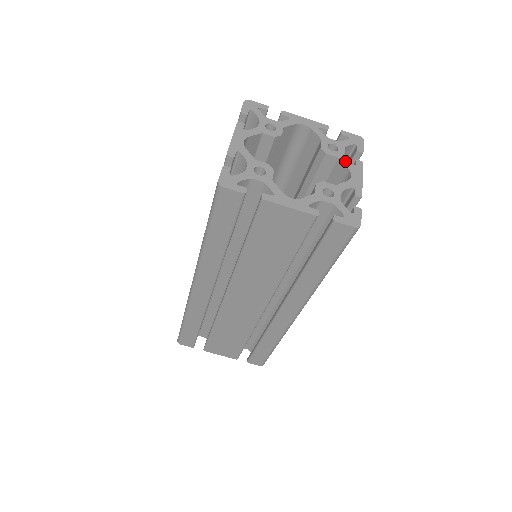
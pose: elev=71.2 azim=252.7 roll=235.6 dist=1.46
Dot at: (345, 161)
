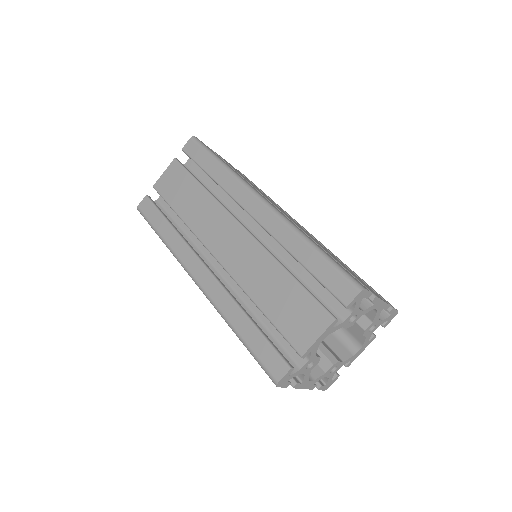
Dot at: (367, 339)
